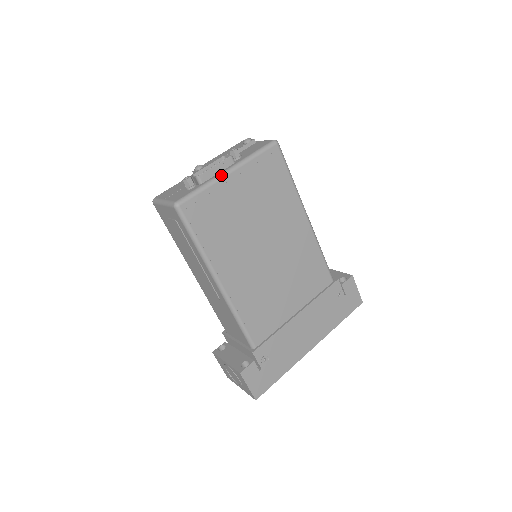
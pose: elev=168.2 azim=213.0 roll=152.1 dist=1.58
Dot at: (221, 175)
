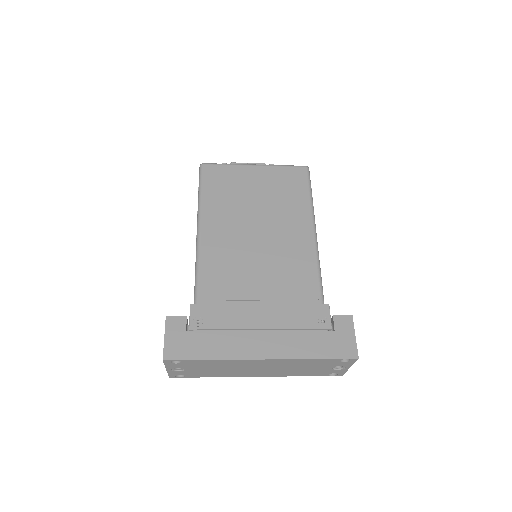
Dot at: (247, 164)
